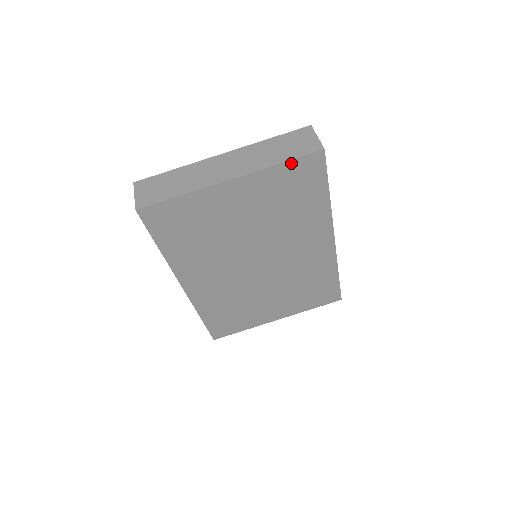
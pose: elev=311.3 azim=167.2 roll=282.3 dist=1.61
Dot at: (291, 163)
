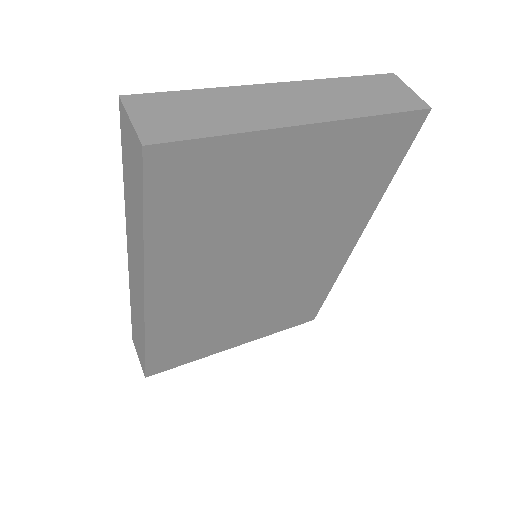
Dot at: (389, 118)
